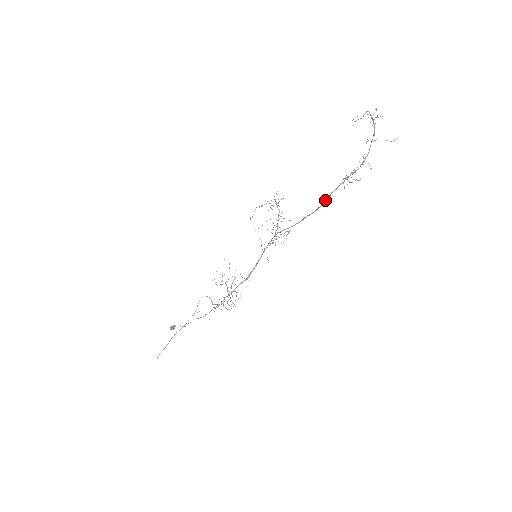
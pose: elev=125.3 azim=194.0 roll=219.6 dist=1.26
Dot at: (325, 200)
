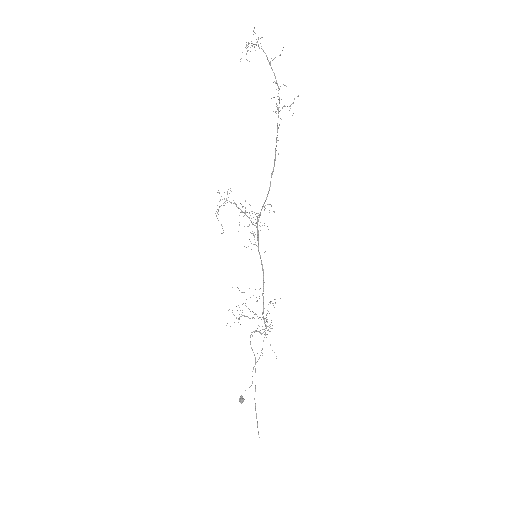
Dot at: (276, 146)
